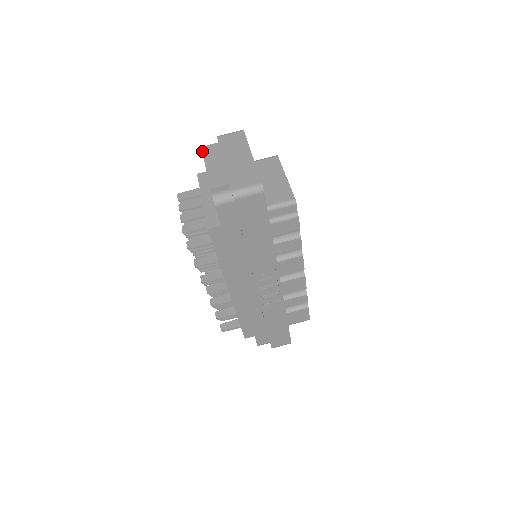
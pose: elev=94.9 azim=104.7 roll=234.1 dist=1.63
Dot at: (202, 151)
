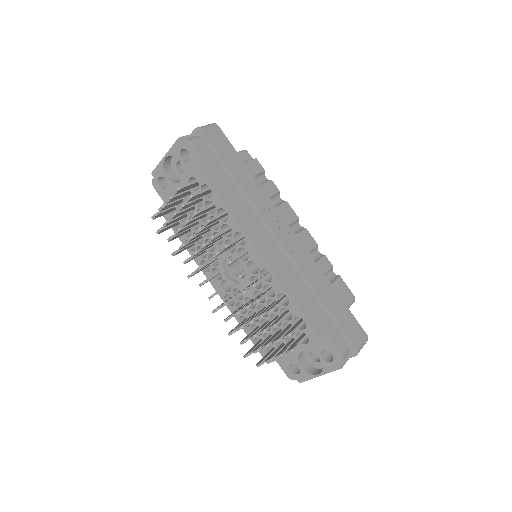
Dot at: (154, 169)
